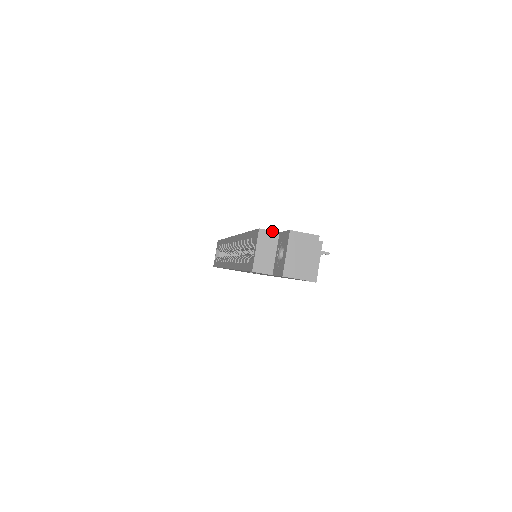
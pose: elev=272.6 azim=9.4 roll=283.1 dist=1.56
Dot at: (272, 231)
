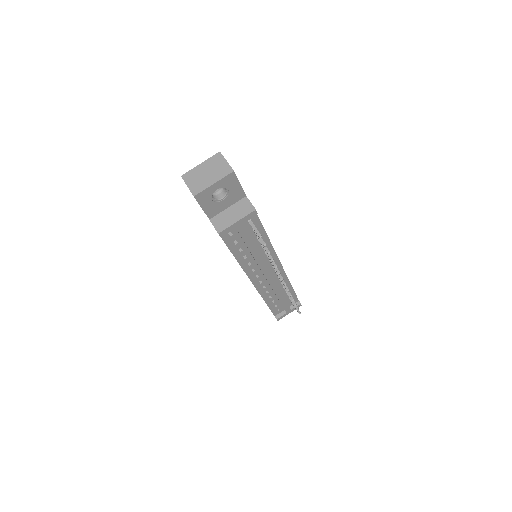
Dot at: occluded
